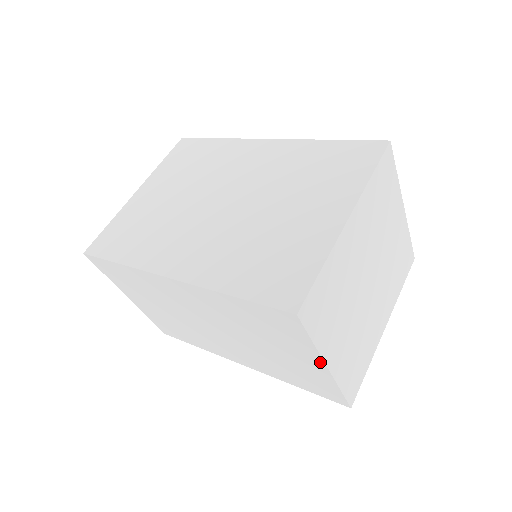
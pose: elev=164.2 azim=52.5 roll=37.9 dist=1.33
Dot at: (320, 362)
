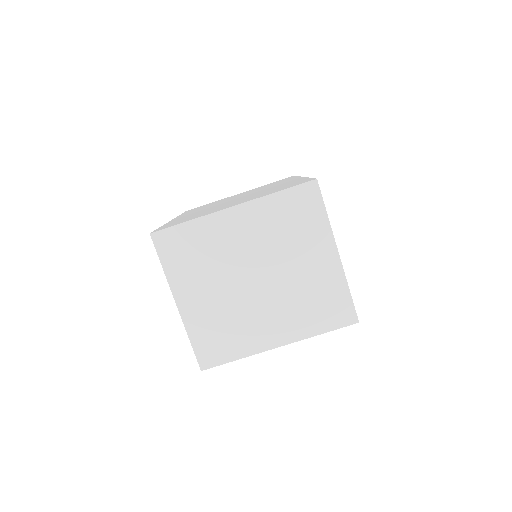
Dot at: (174, 296)
